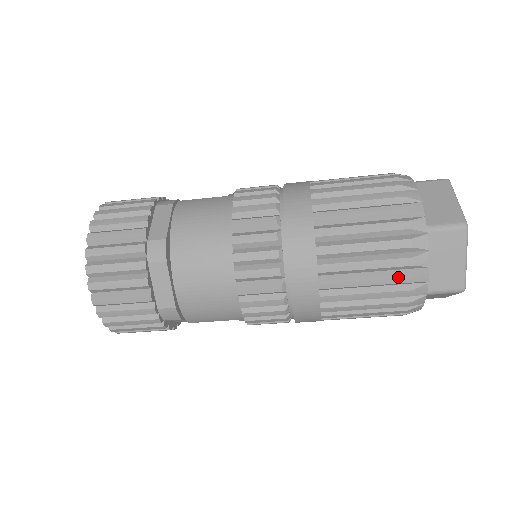
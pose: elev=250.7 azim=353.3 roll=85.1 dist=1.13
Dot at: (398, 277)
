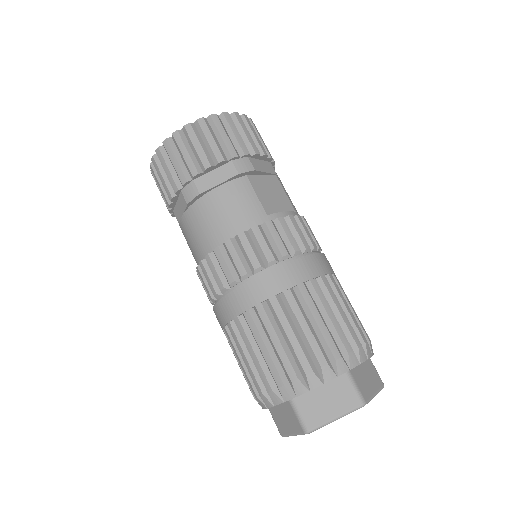
Dot at: (252, 386)
